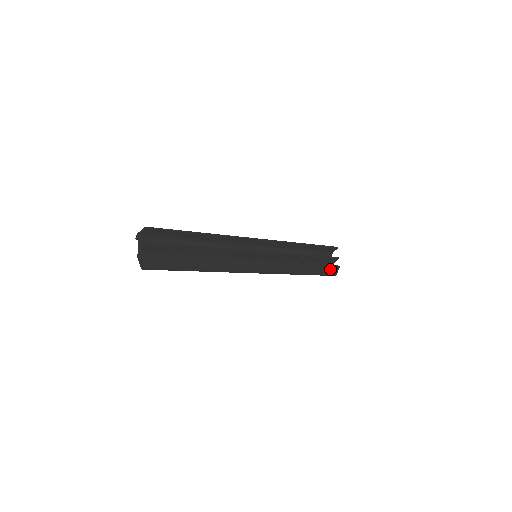
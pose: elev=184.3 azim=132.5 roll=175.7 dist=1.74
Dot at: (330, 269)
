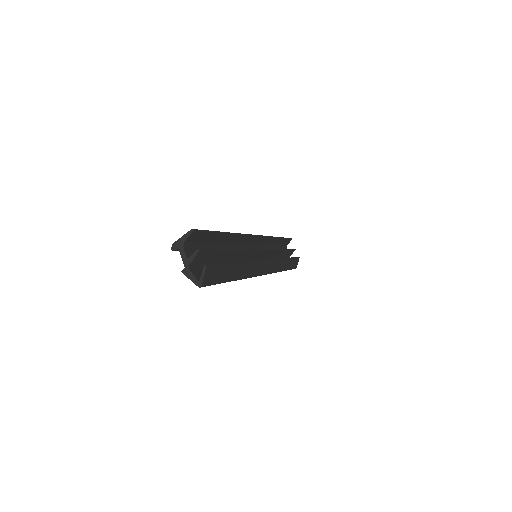
Dot at: (295, 261)
